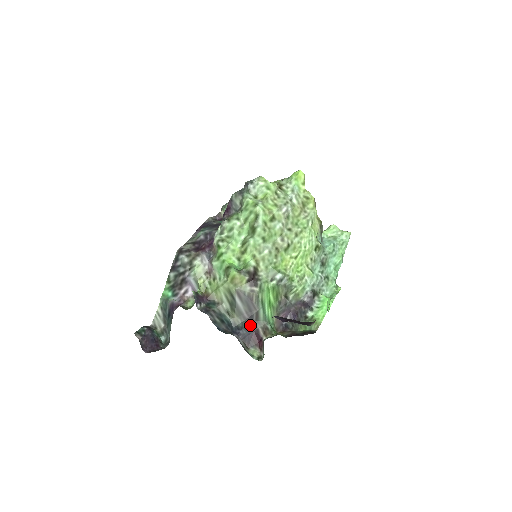
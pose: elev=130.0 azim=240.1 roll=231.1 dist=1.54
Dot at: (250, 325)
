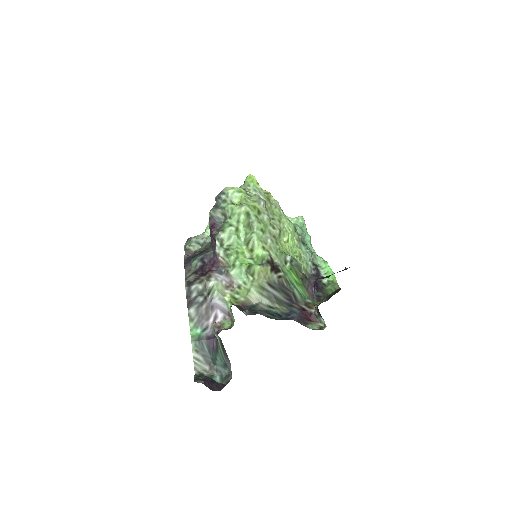
Dot at: (294, 307)
